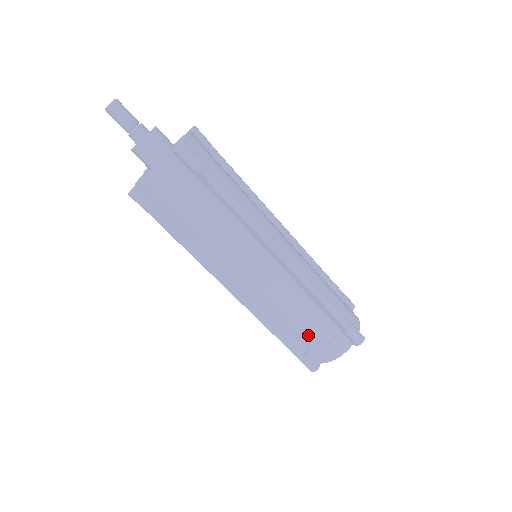
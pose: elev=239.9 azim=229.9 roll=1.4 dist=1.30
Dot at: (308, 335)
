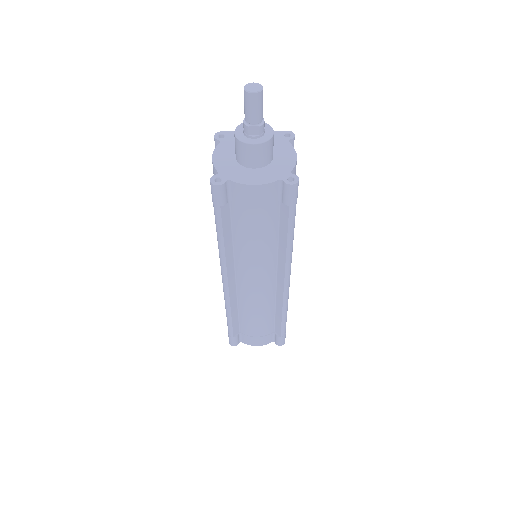
Dot at: (252, 327)
